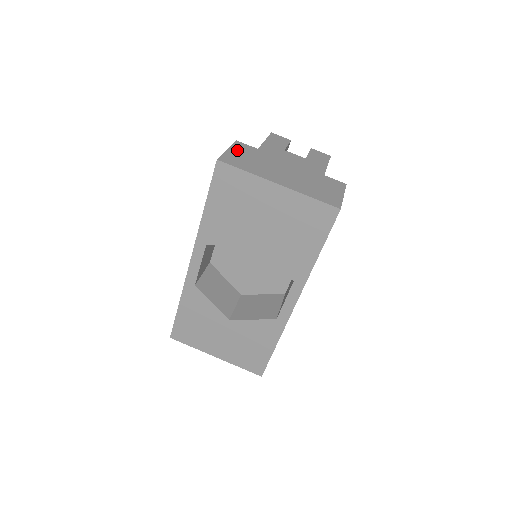
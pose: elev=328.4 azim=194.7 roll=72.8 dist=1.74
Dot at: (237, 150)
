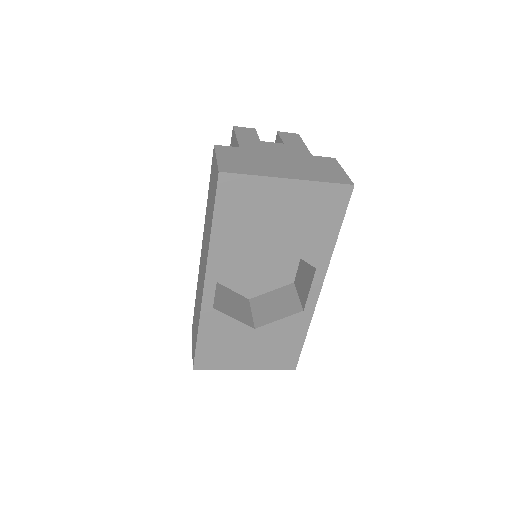
Dot at: (225, 155)
